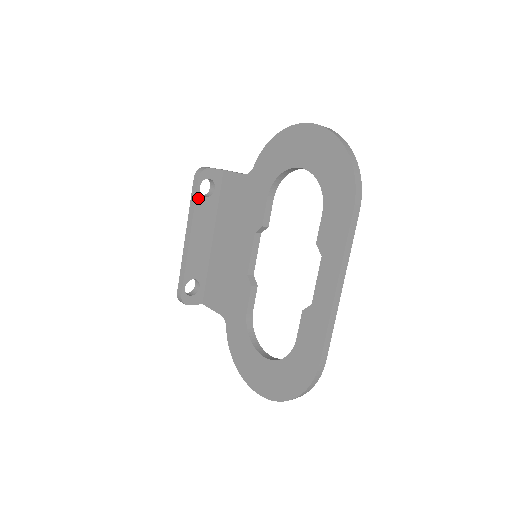
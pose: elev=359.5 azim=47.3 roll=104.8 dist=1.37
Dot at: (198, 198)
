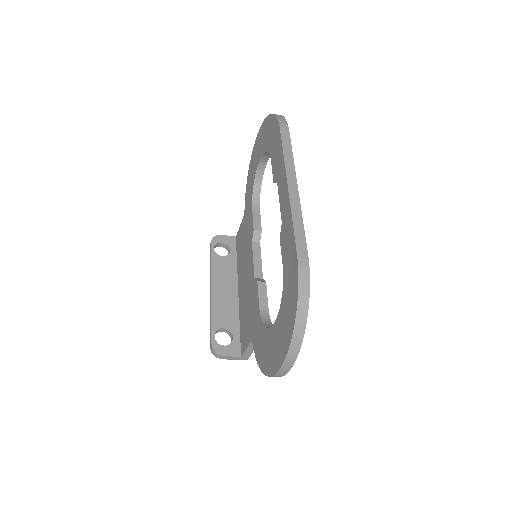
Dot at: (214, 257)
